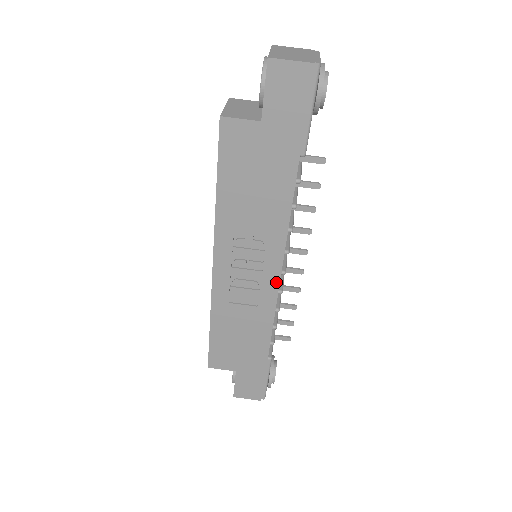
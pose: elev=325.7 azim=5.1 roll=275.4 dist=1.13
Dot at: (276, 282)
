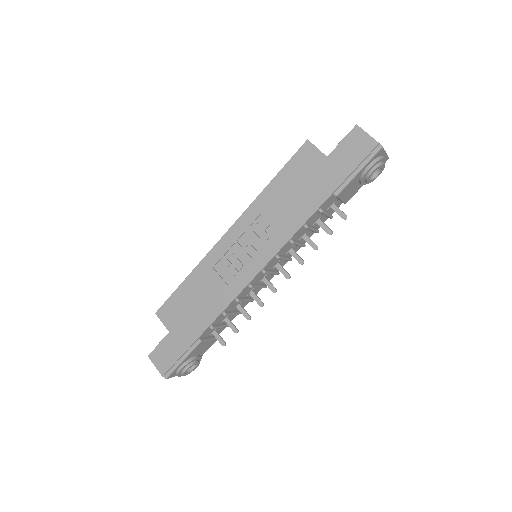
Dot at: (254, 274)
